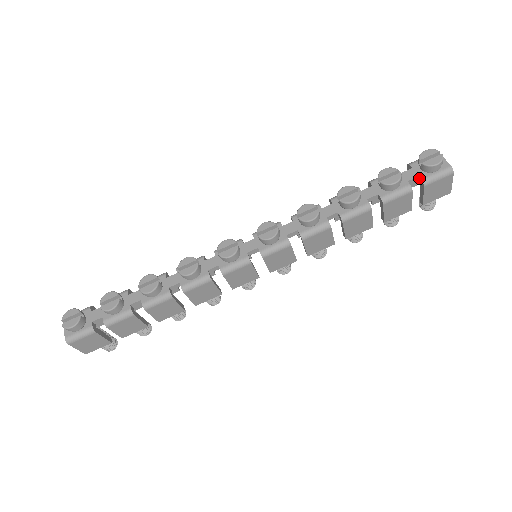
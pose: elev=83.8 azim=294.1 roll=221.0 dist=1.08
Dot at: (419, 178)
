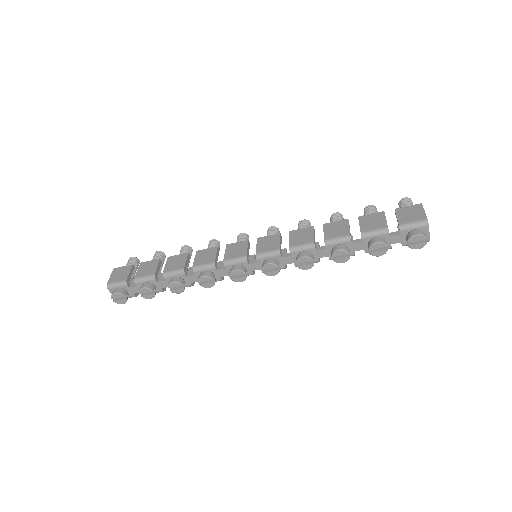
Dot at: (401, 242)
